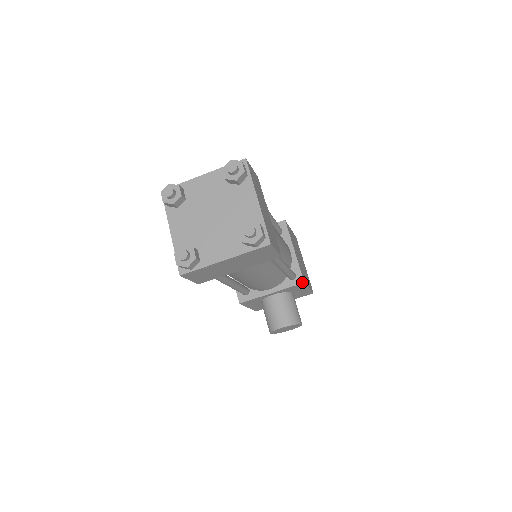
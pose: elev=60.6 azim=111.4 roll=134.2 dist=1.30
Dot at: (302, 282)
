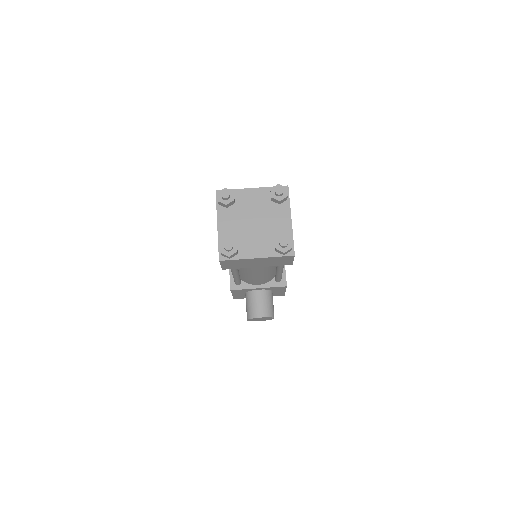
Dot at: (285, 285)
